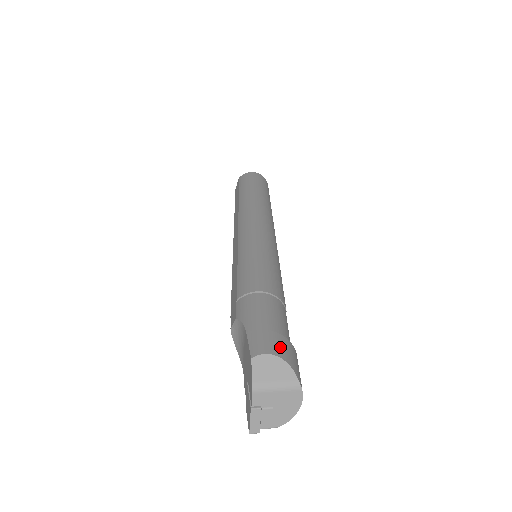
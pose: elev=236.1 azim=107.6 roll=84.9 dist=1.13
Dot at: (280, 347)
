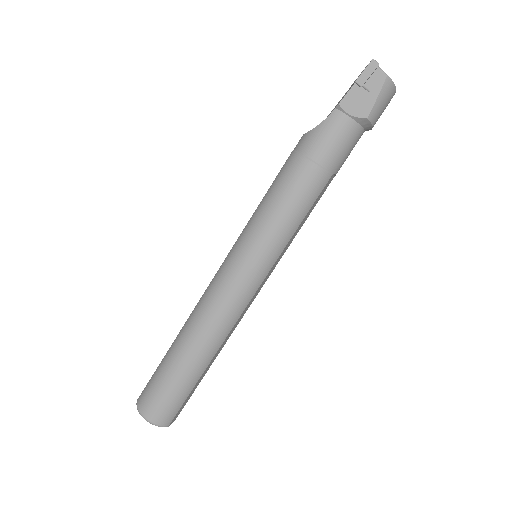
Dot at: occluded
